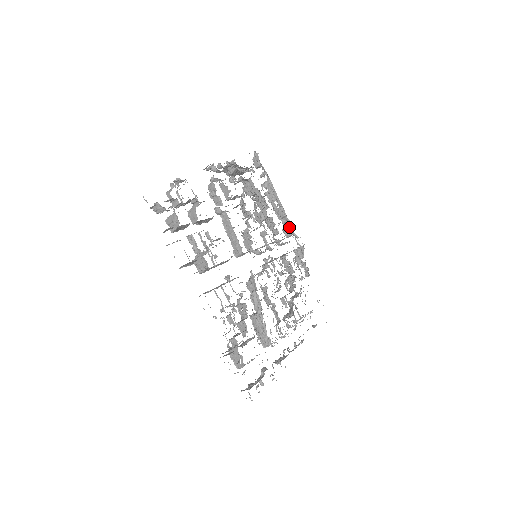
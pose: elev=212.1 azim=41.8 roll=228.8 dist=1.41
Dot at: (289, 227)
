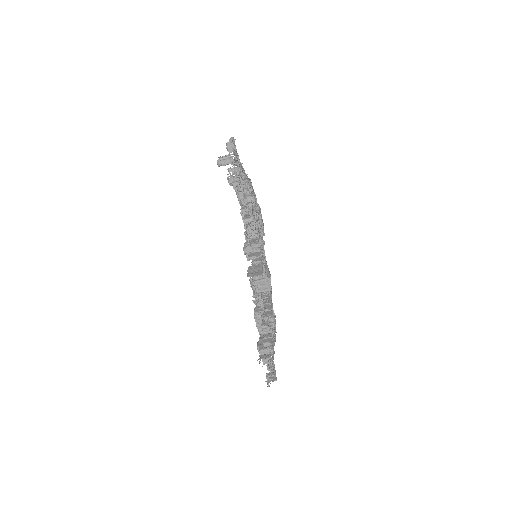
Dot at: occluded
